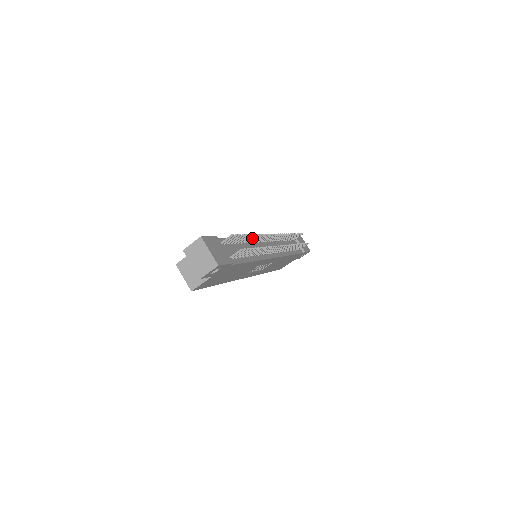
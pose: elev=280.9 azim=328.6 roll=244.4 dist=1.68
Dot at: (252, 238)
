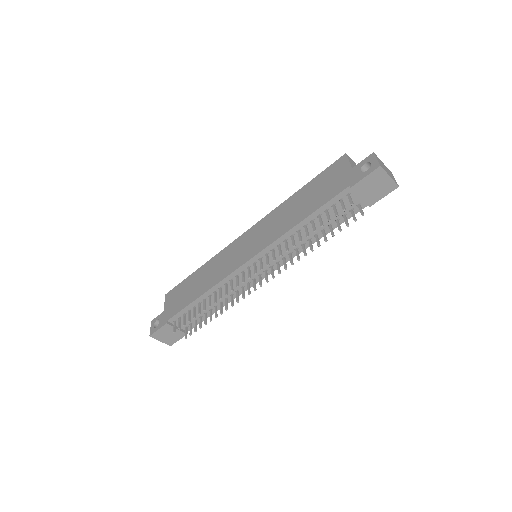
Dot at: (214, 297)
